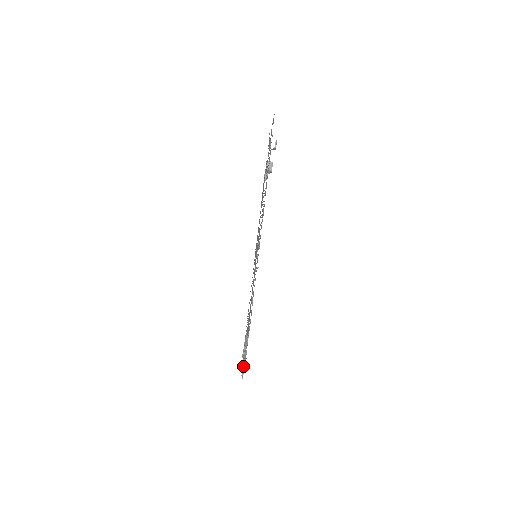
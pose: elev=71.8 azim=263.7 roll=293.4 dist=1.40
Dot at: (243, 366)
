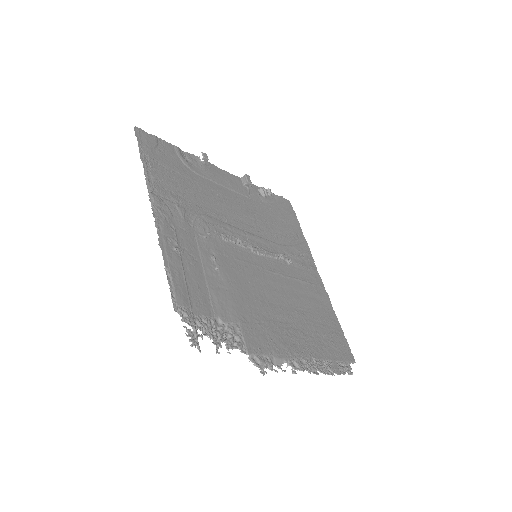
Dot at: (191, 344)
